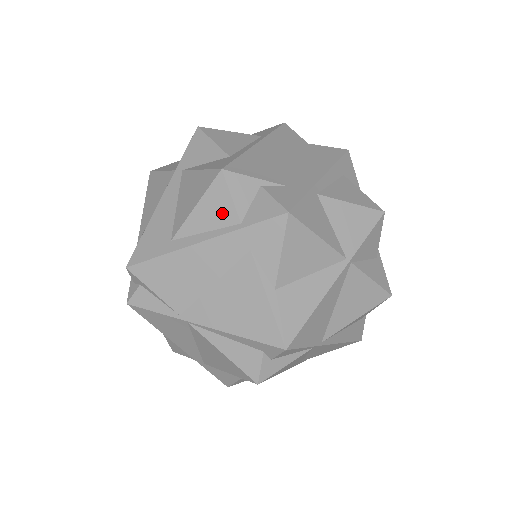
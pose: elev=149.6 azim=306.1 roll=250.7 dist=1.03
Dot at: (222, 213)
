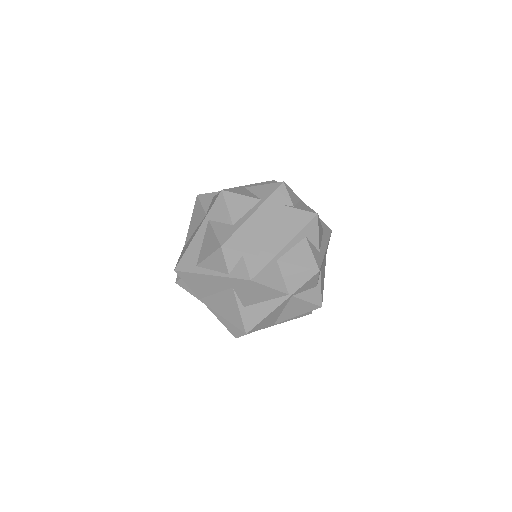
Dot at: (220, 266)
